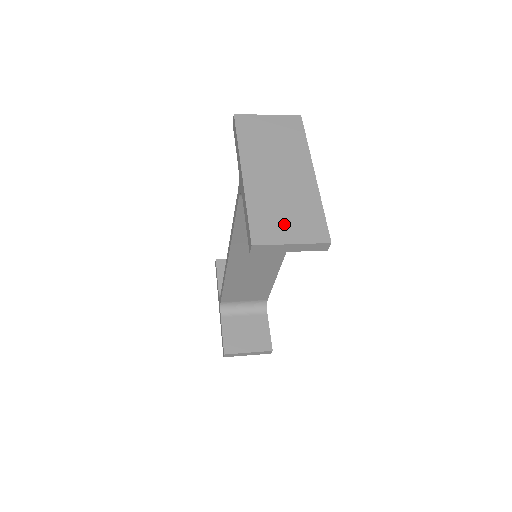
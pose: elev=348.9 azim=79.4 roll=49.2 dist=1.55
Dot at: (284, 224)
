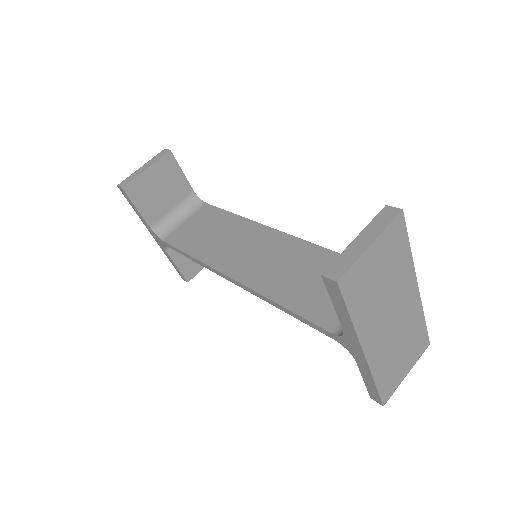
Dot at: (401, 365)
